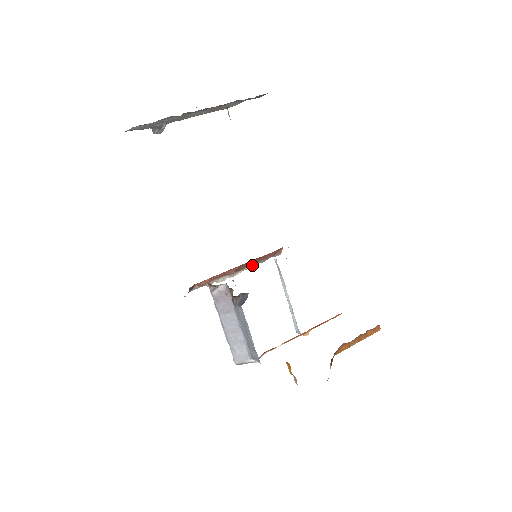
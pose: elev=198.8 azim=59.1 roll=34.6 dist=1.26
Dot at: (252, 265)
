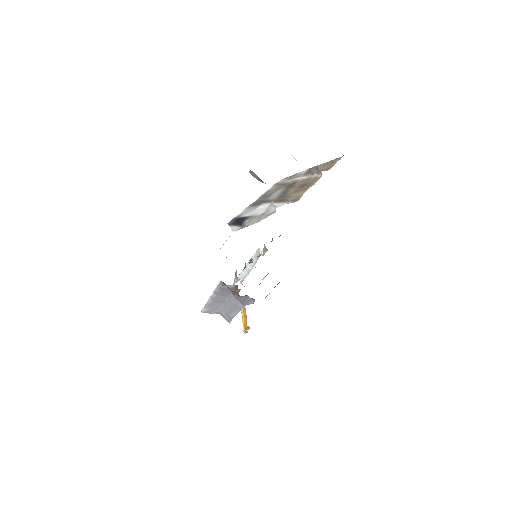
Dot at: occluded
